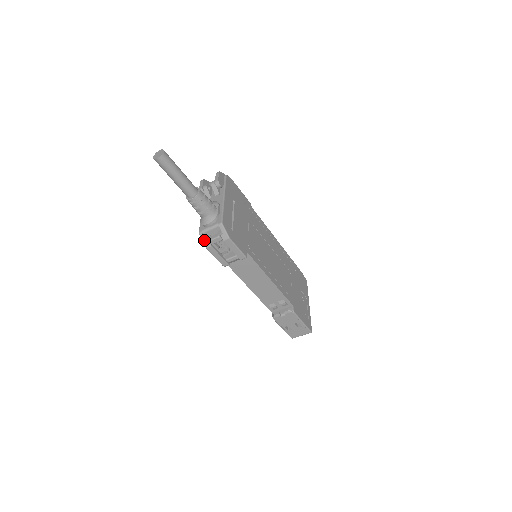
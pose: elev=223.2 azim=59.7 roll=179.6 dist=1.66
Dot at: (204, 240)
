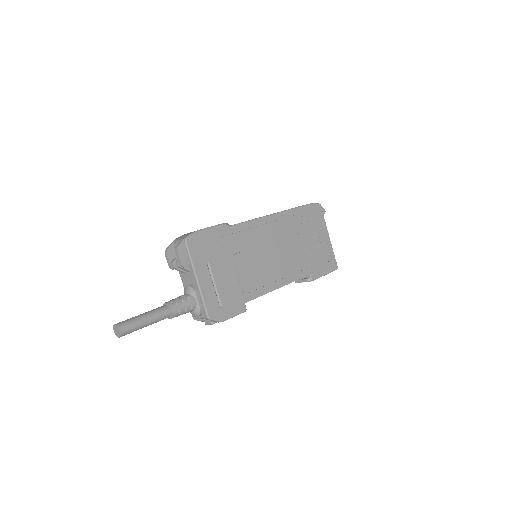
Dot at: (201, 321)
